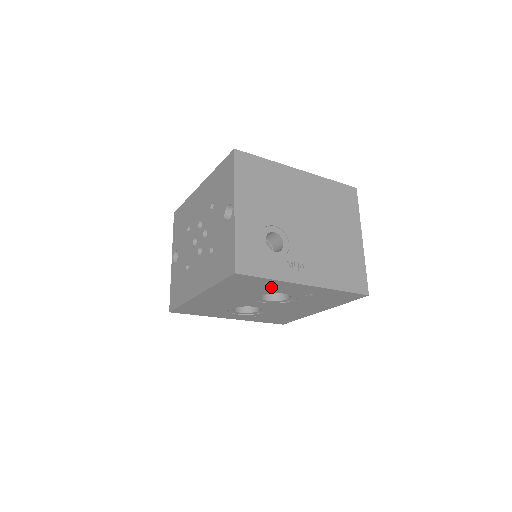
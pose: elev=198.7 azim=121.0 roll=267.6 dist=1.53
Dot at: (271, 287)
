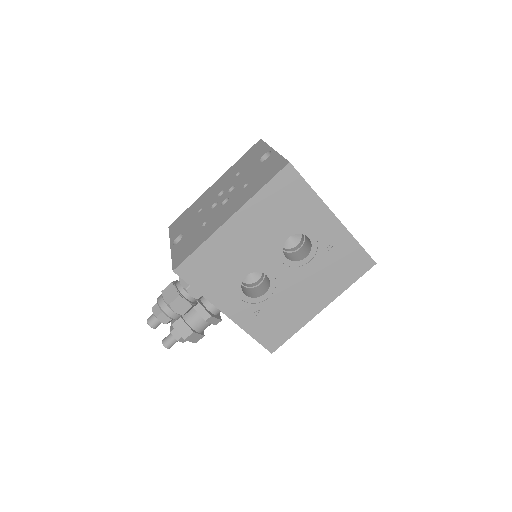
Dot at: (305, 213)
